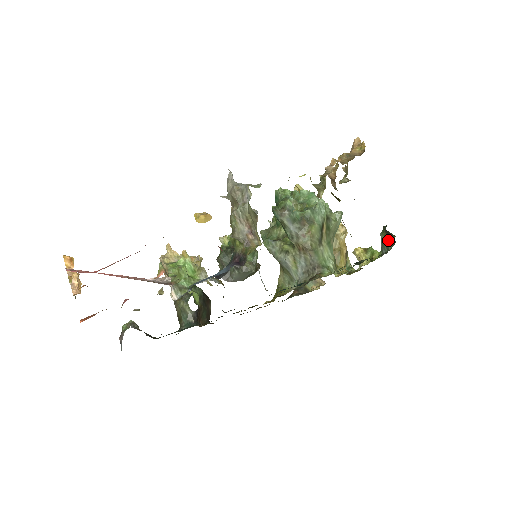
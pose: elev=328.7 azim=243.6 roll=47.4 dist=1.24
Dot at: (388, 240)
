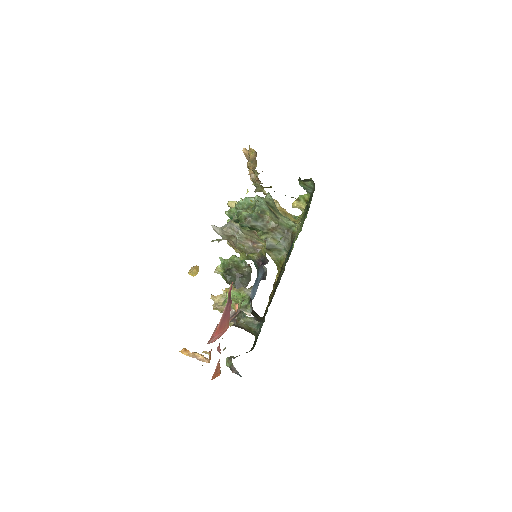
Dot at: (308, 184)
